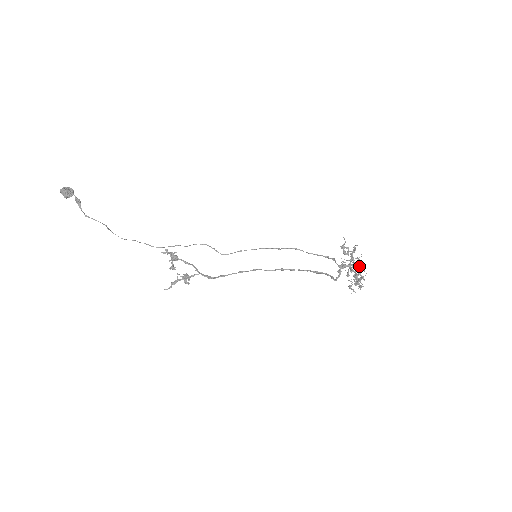
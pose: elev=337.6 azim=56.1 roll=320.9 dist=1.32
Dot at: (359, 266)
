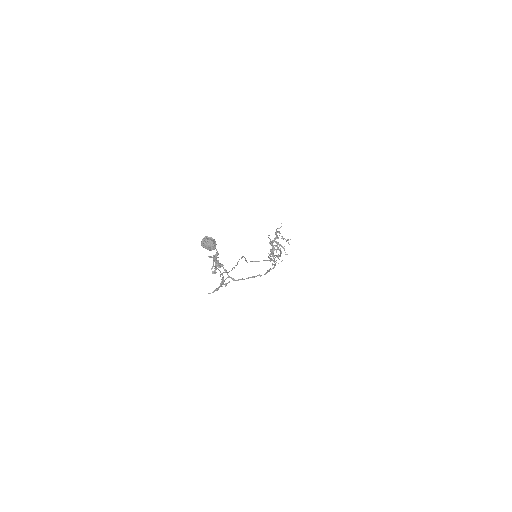
Dot at: (286, 254)
